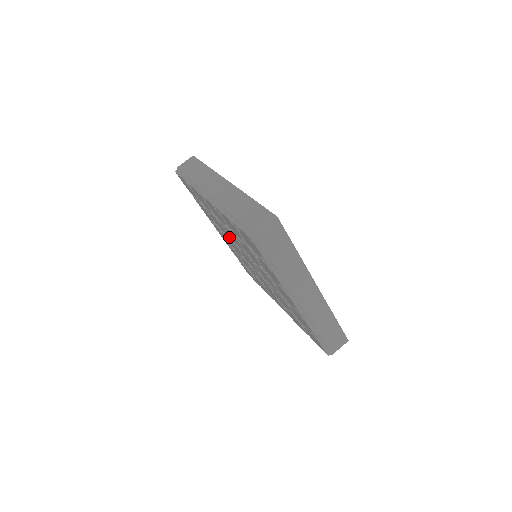
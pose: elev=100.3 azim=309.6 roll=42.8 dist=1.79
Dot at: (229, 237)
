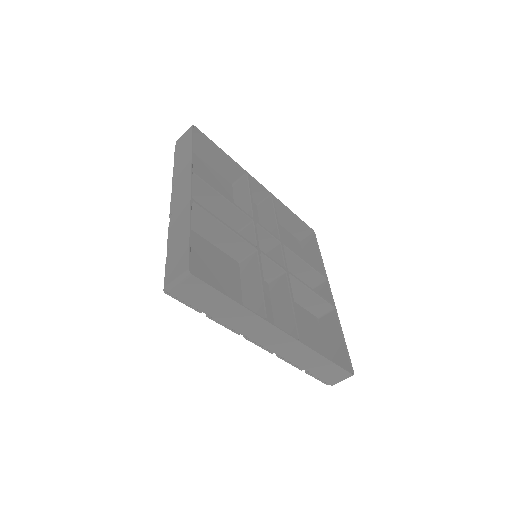
Dot at: occluded
